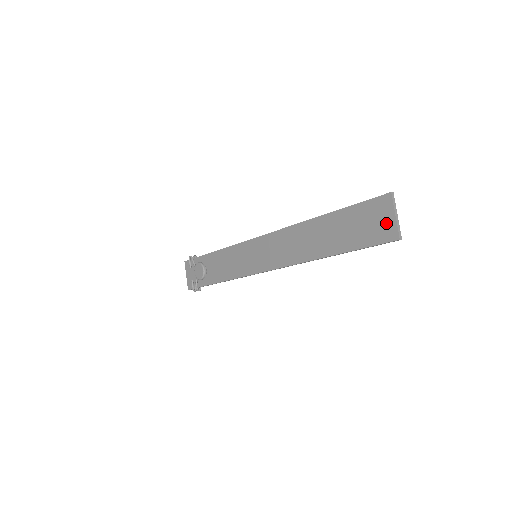
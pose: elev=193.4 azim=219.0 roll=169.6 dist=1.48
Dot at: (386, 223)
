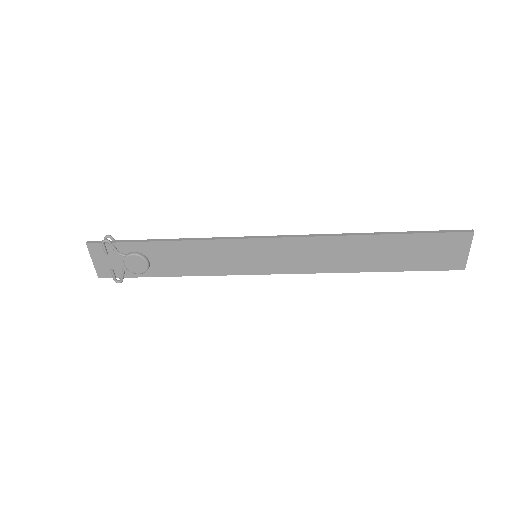
Dot at: (457, 256)
